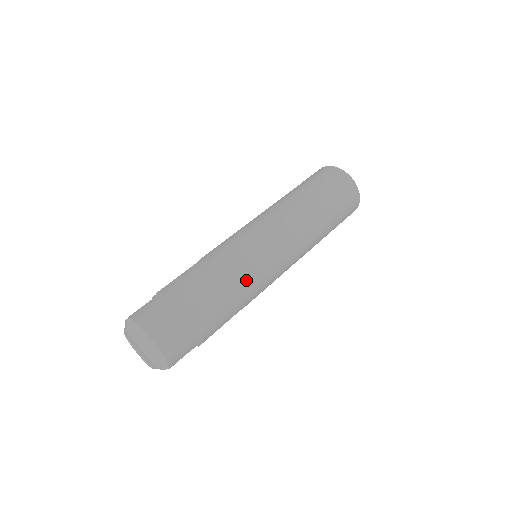
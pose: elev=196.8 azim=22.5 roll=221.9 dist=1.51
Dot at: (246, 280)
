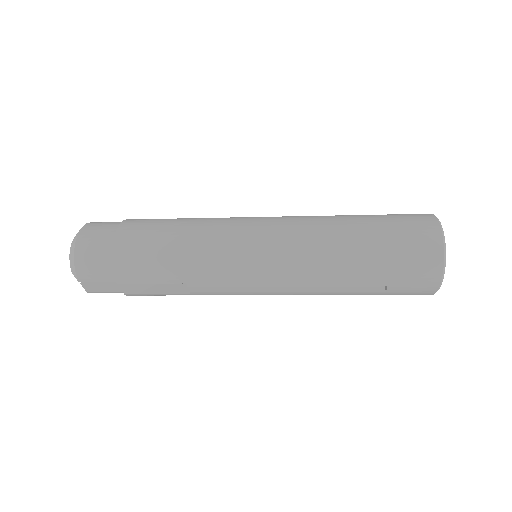
Dot at: (200, 246)
